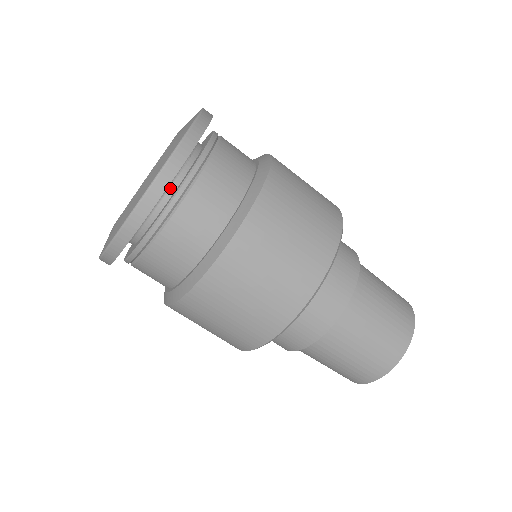
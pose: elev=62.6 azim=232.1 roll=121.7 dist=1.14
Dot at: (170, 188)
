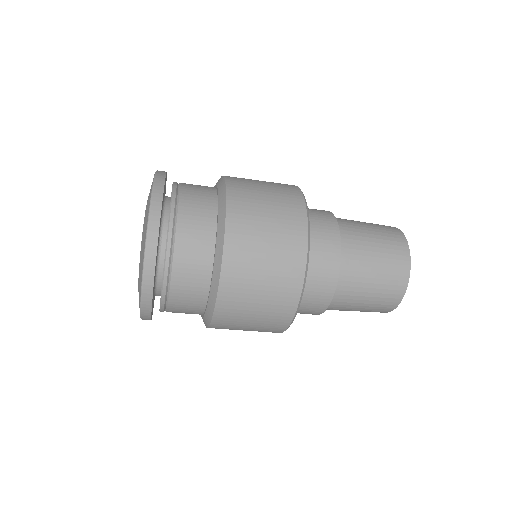
Dot at: (158, 281)
